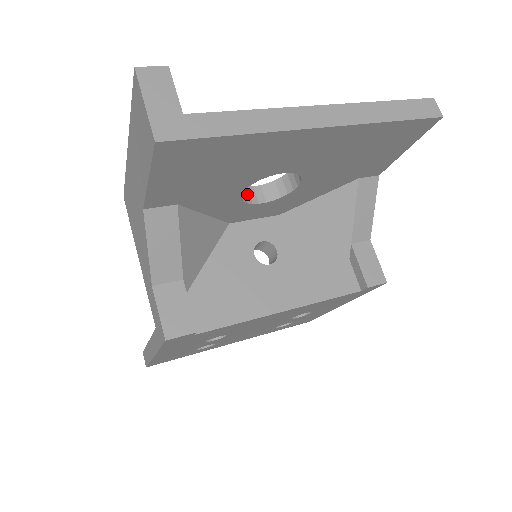
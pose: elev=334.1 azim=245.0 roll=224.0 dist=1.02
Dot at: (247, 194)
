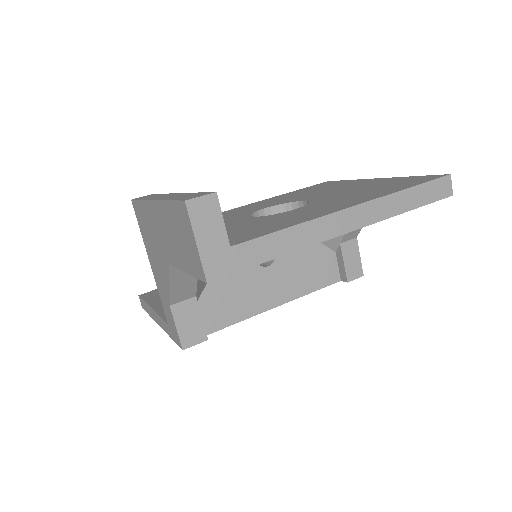
Dot at: occluded
